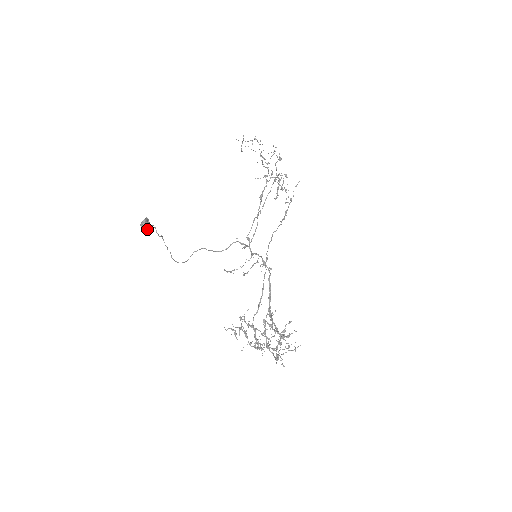
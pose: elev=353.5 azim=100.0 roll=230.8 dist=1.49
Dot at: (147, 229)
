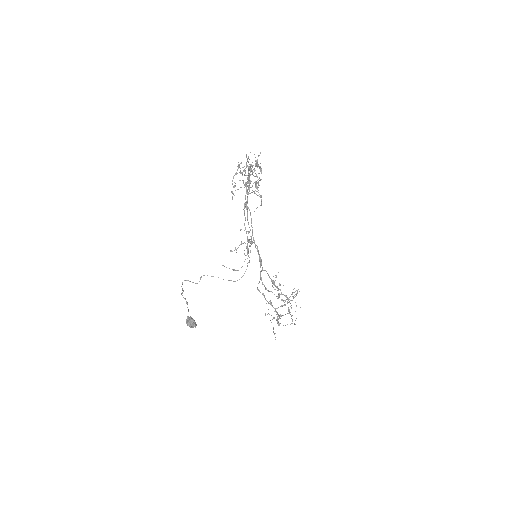
Dot at: occluded
